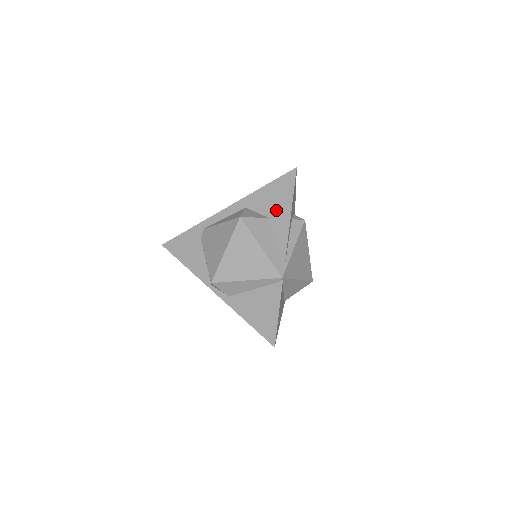
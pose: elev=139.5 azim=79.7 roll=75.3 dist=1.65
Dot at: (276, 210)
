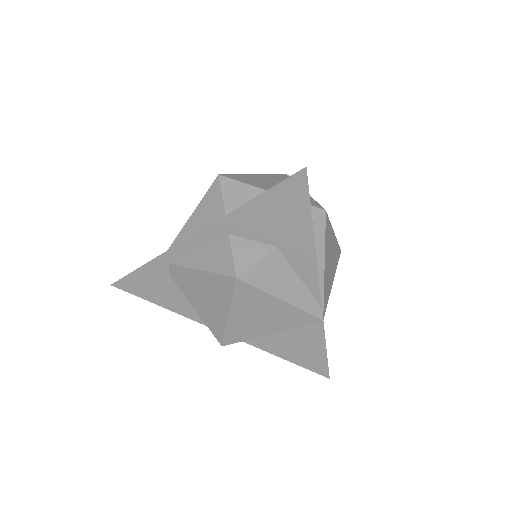
Dot at: (286, 236)
